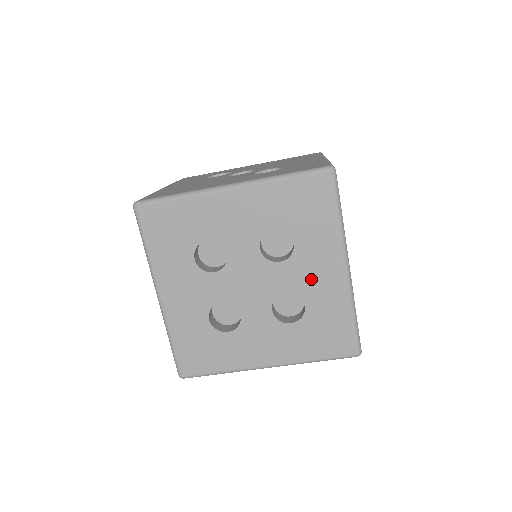
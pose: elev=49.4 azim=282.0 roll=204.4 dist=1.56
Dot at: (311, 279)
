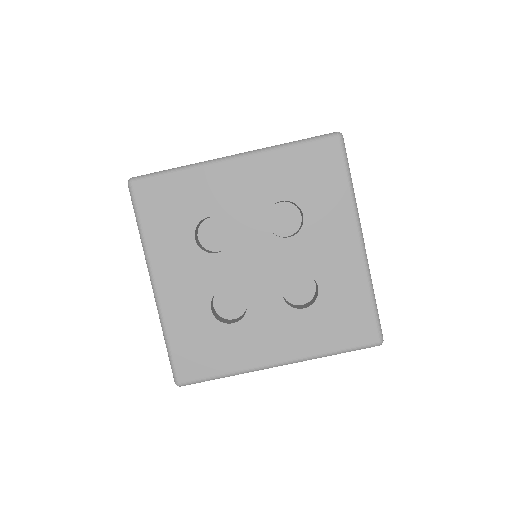
Dot at: (323, 255)
